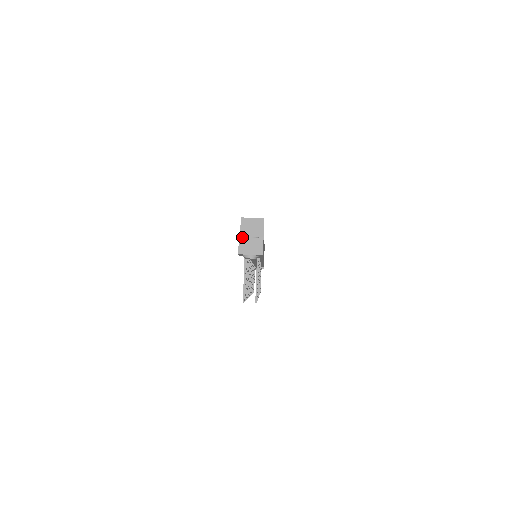
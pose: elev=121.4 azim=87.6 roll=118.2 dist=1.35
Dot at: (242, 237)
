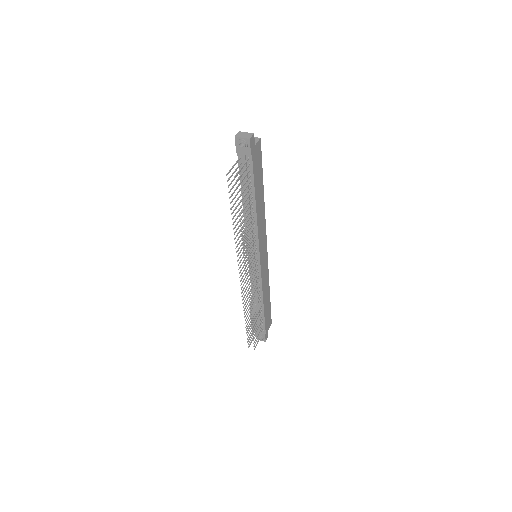
Dot at: occluded
